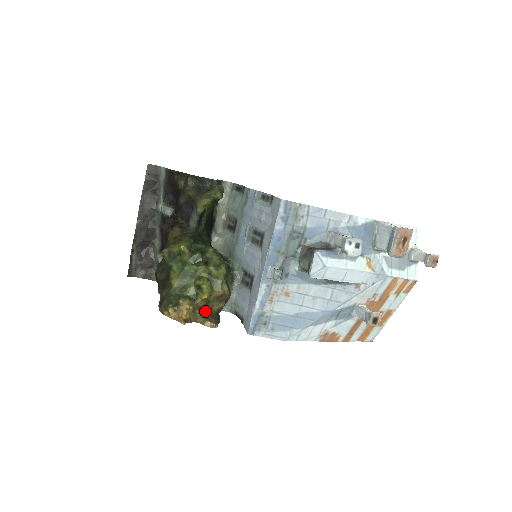
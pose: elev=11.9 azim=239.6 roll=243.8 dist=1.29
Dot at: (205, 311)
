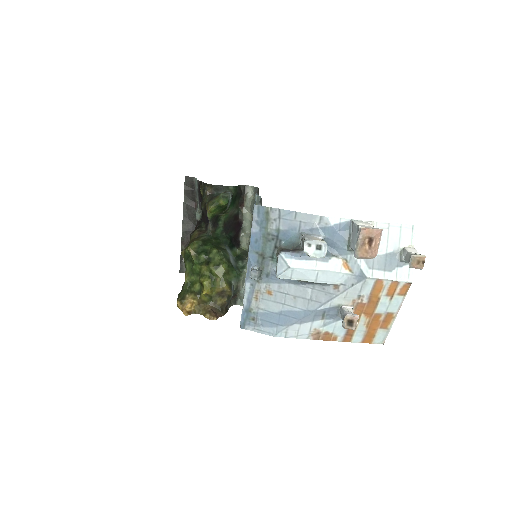
Dot at: (209, 305)
